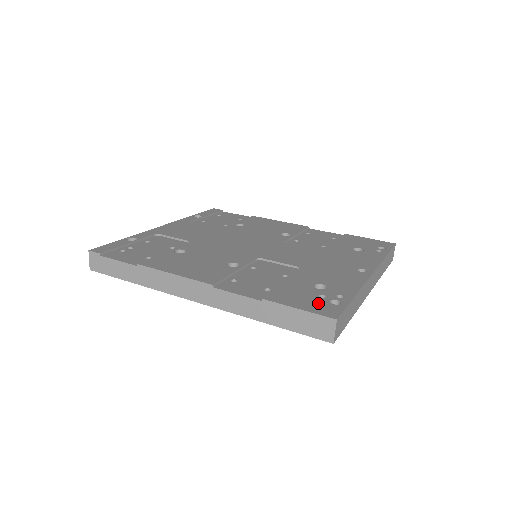
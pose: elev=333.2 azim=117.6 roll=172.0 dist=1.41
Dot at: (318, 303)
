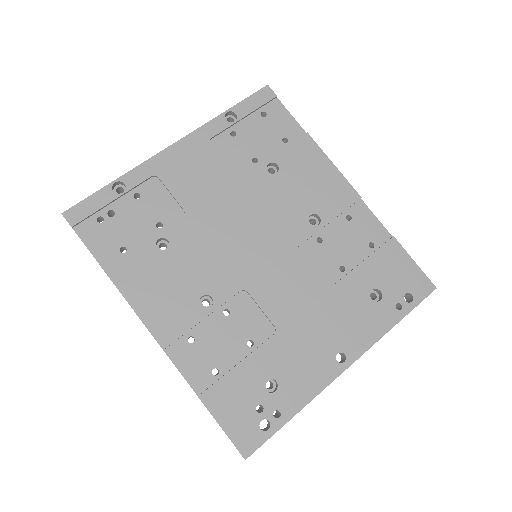
Dot at: (247, 423)
